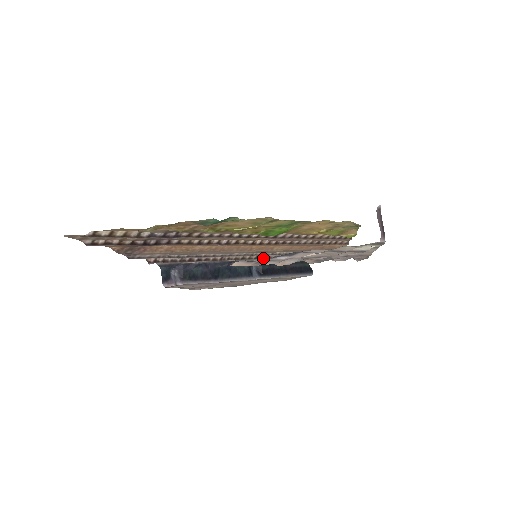
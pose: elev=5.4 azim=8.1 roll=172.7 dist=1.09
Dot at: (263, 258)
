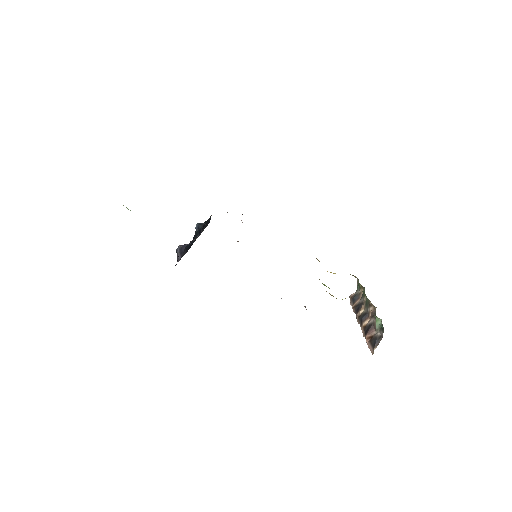
Dot at: occluded
